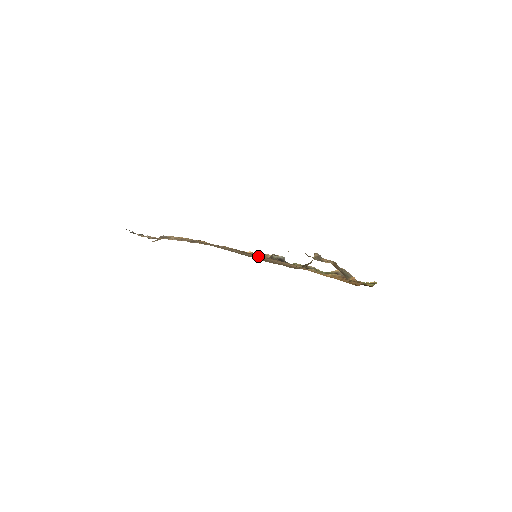
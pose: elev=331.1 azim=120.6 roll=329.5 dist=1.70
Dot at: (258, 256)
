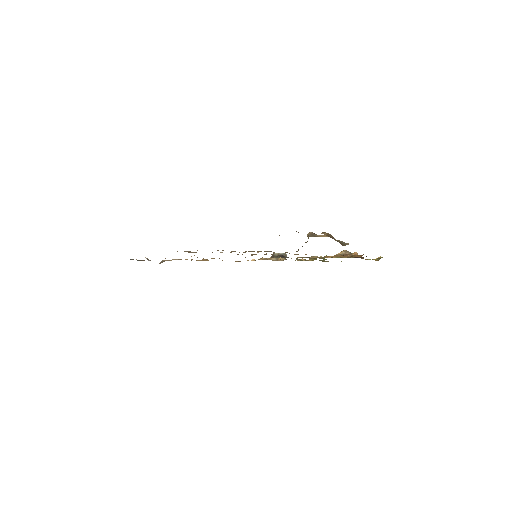
Dot at: occluded
